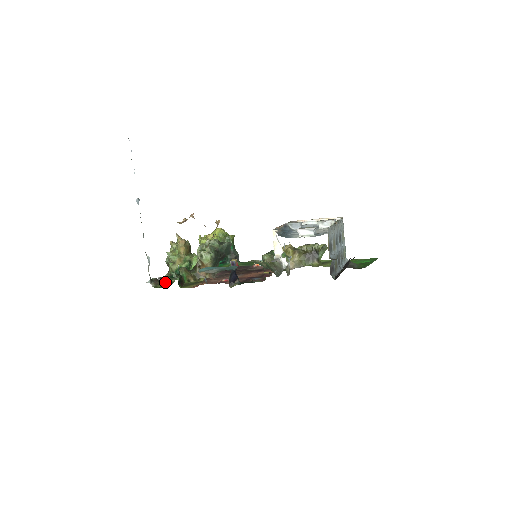
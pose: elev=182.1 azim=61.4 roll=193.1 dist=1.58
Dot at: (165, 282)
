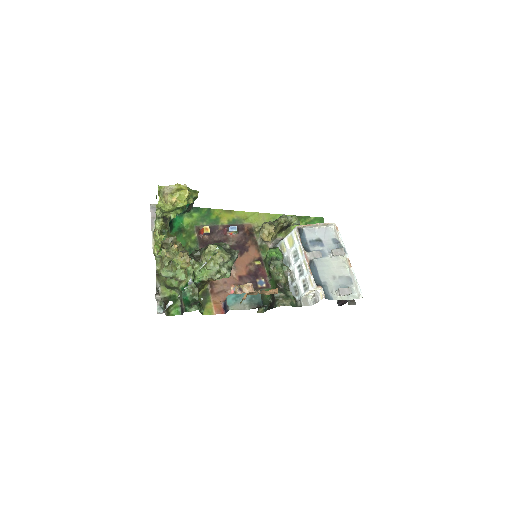
Dot at: (164, 294)
